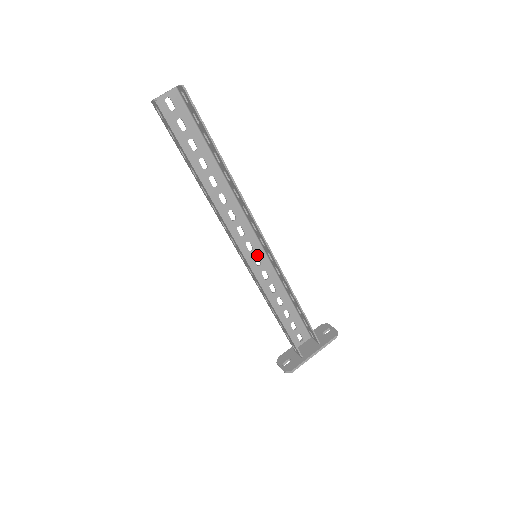
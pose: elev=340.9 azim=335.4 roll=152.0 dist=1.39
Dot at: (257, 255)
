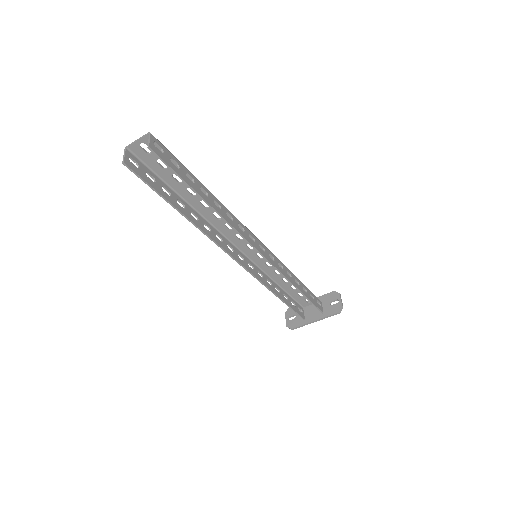
Dot at: occluded
